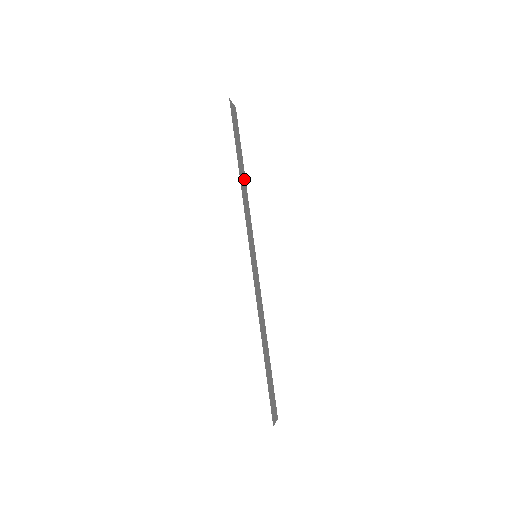
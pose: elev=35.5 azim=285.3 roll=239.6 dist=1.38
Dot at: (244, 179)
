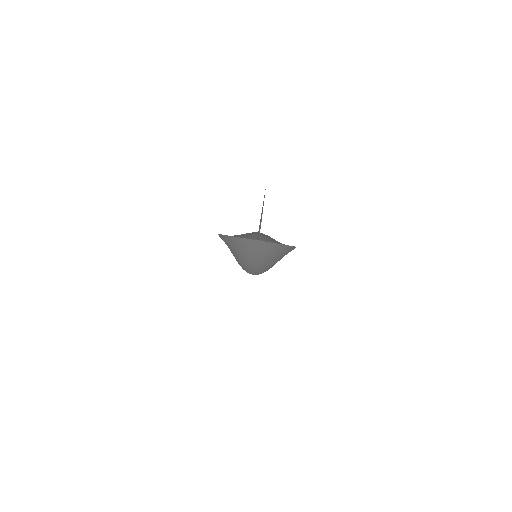
Dot at: occluded
